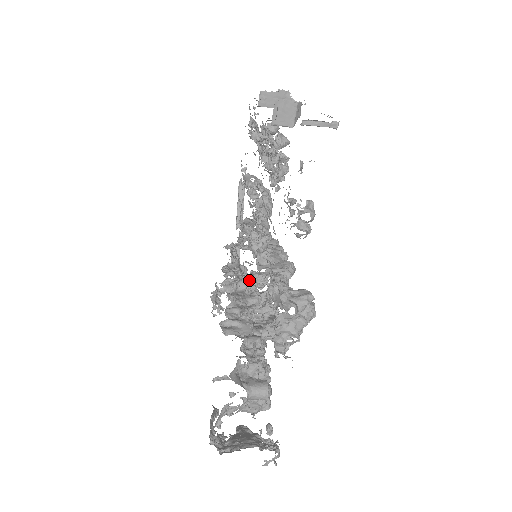
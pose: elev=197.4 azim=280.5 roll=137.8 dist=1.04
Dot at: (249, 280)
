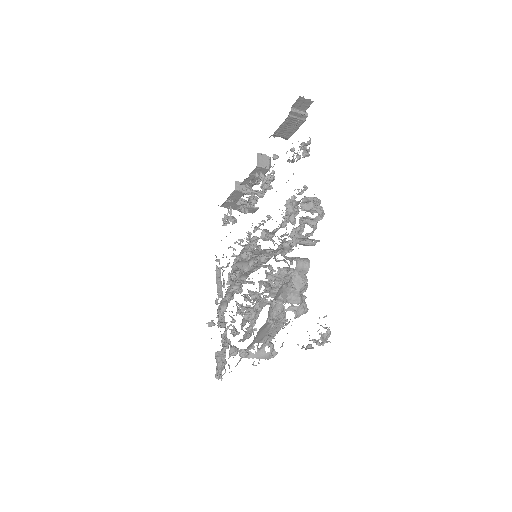
Dot at: occluded
